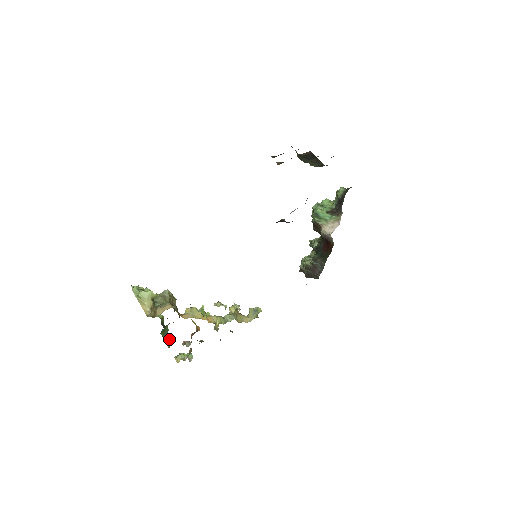
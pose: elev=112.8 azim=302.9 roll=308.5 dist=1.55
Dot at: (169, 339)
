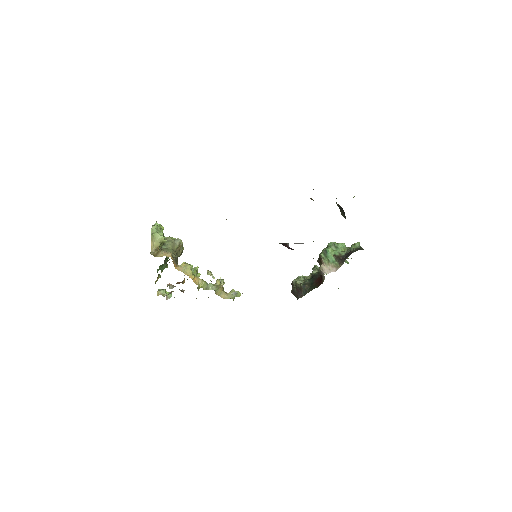
Dot at: (160, 276)
